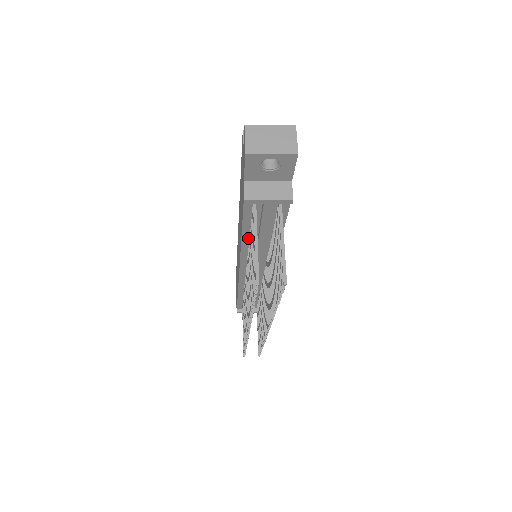
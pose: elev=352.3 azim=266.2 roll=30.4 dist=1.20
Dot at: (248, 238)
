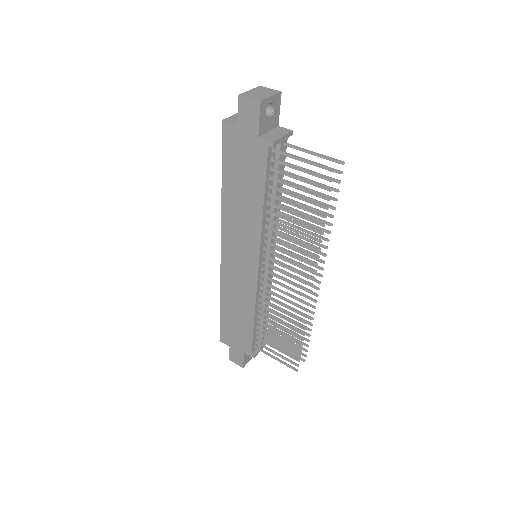
Dot at: (266, 208)
